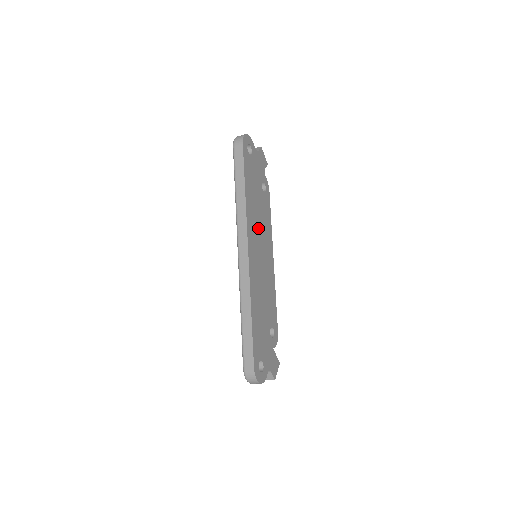
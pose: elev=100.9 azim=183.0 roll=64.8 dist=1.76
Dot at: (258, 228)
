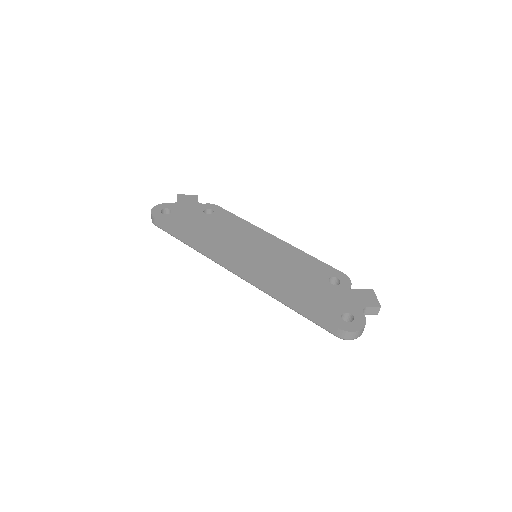
Dot at: (232, 241)
